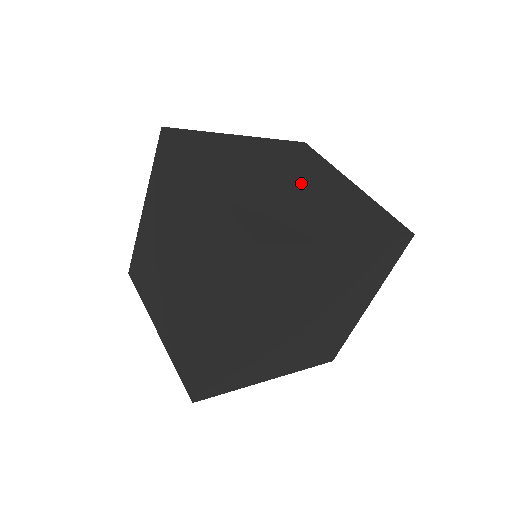
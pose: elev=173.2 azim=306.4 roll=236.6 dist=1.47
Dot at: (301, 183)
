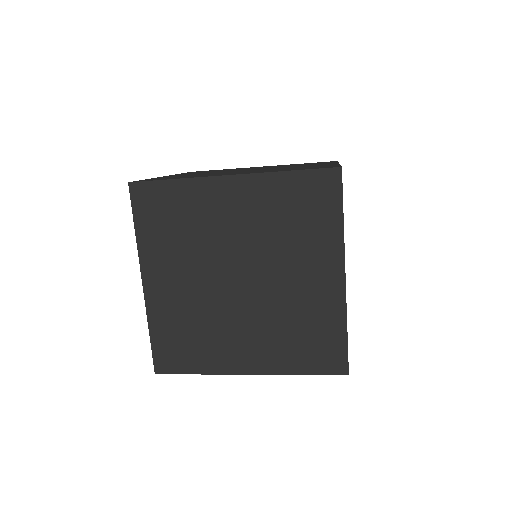
Dot at: occluded
